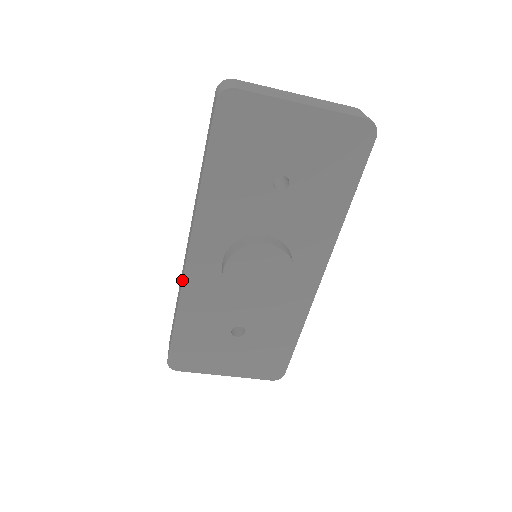
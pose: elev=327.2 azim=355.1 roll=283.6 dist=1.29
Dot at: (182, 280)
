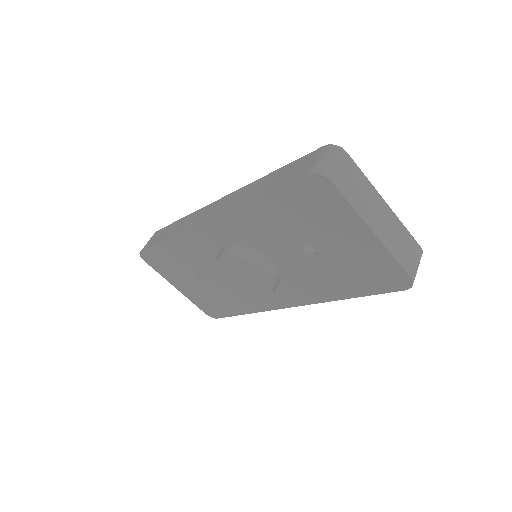
Dot at: (187, 230)
